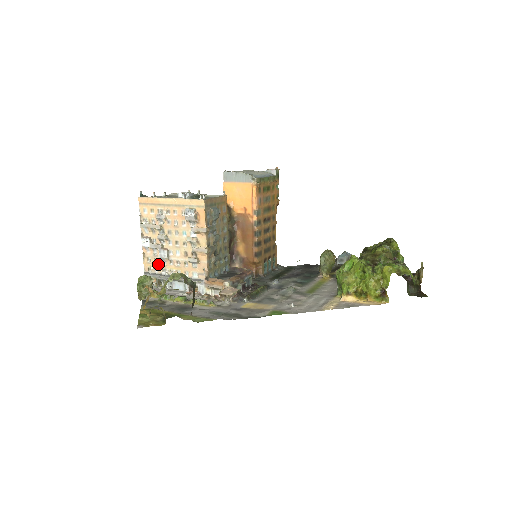
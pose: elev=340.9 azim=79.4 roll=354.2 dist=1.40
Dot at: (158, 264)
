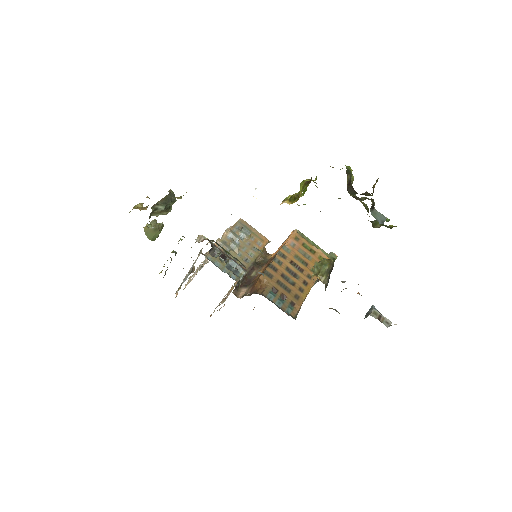
Dot at: (191, 279)
